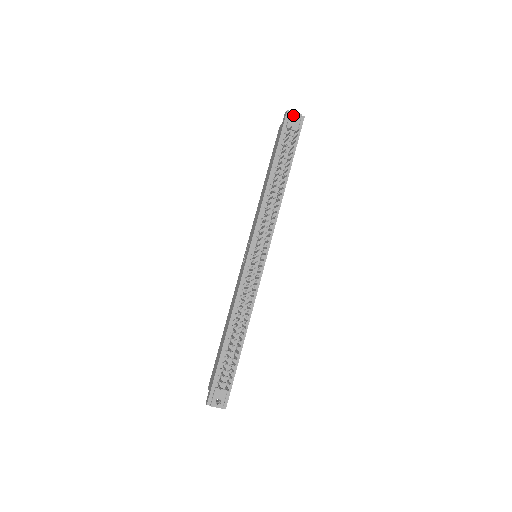
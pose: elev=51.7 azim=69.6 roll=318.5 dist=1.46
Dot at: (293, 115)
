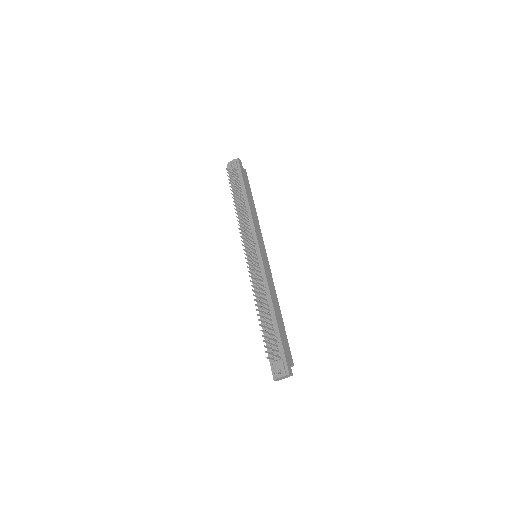
Dot at: (230, 164)
